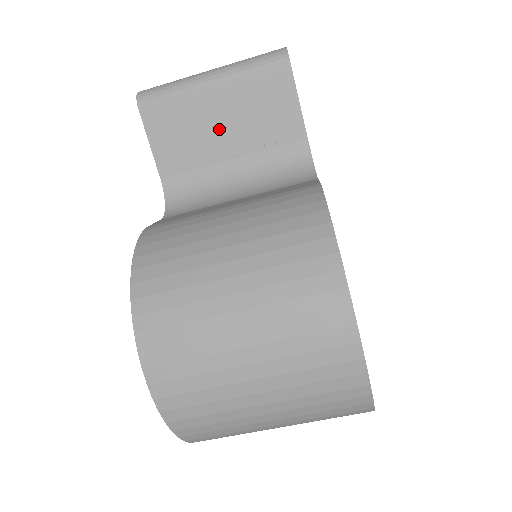
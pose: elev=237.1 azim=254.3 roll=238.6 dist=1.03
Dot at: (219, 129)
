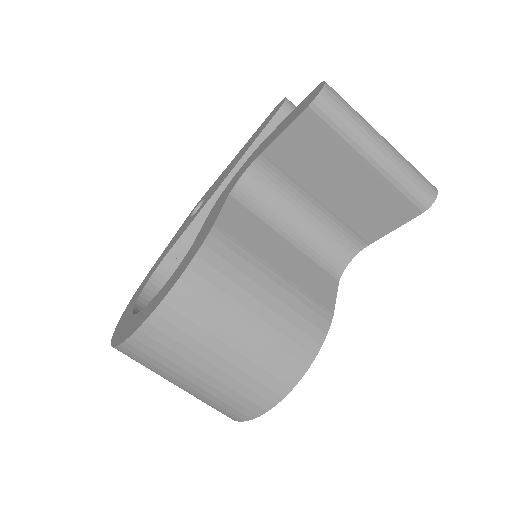
Dot at: (334, 183)
